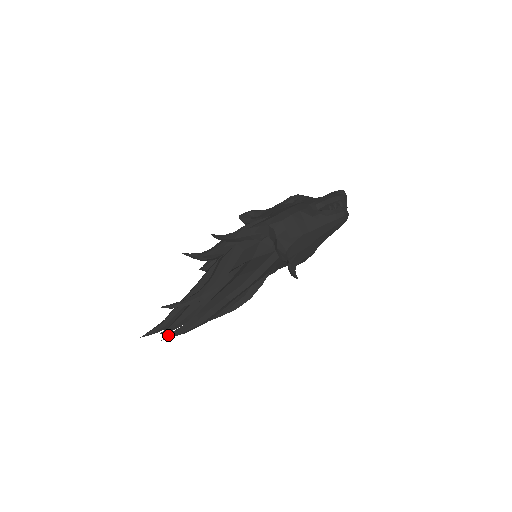
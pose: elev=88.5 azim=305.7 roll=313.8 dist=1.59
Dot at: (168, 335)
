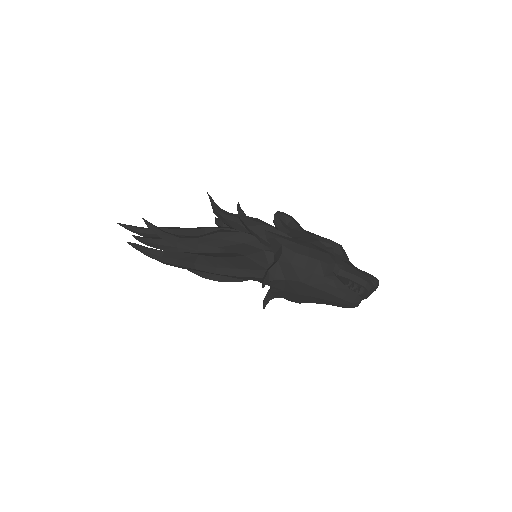
Dot at: (133, 243)
